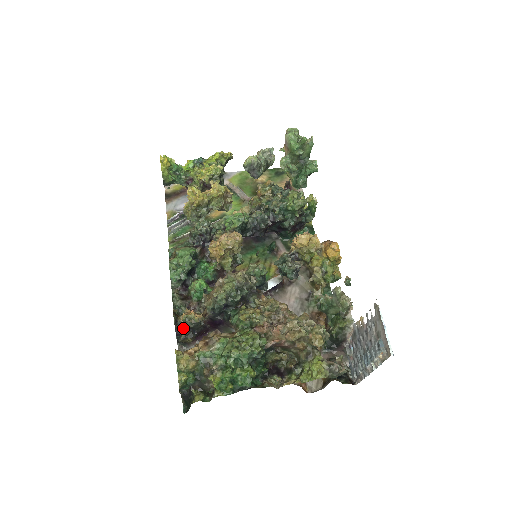
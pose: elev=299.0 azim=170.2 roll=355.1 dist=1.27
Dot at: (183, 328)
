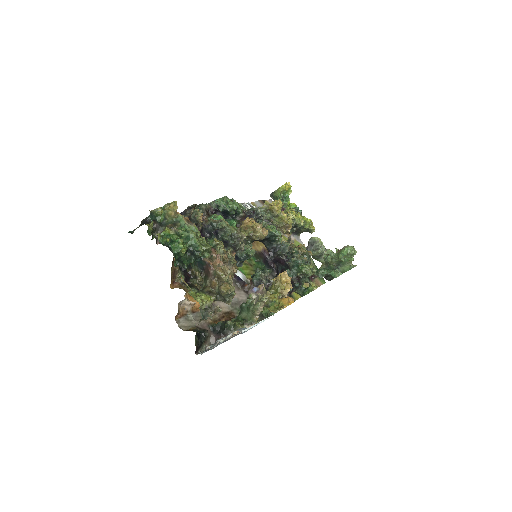
Dot at: (188, 214)
